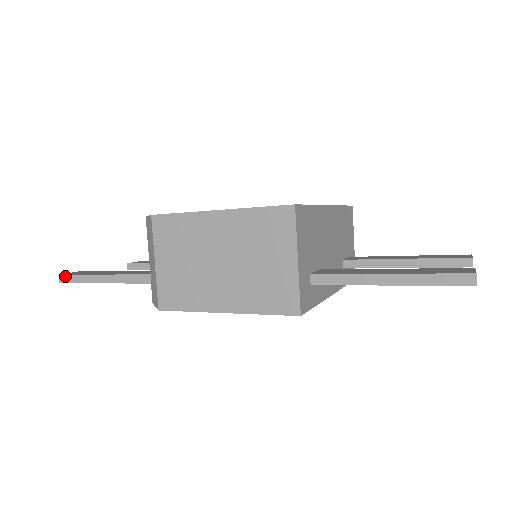
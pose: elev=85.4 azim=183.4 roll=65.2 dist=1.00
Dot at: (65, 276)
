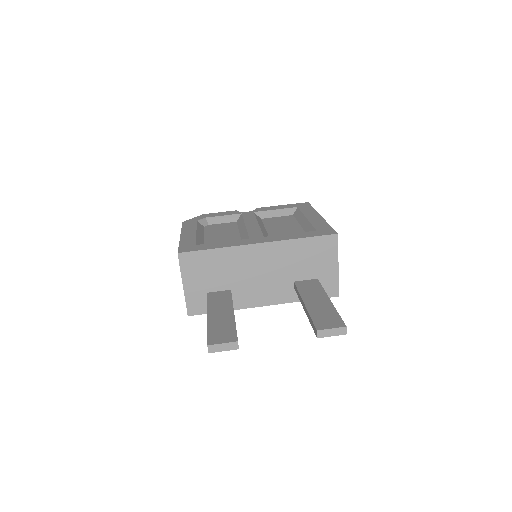
Dot at: occluded
